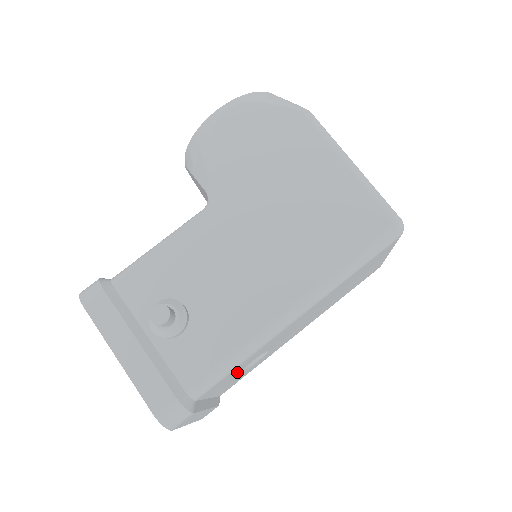
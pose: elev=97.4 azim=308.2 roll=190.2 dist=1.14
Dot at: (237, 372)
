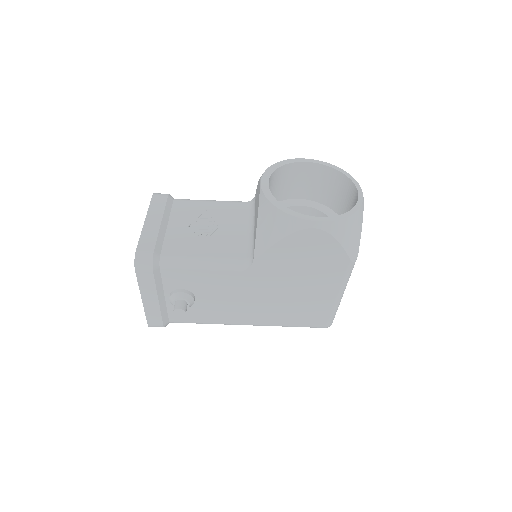
Dot at: occluded
